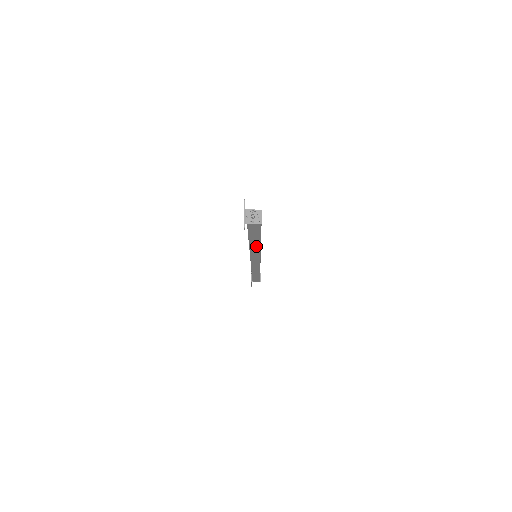
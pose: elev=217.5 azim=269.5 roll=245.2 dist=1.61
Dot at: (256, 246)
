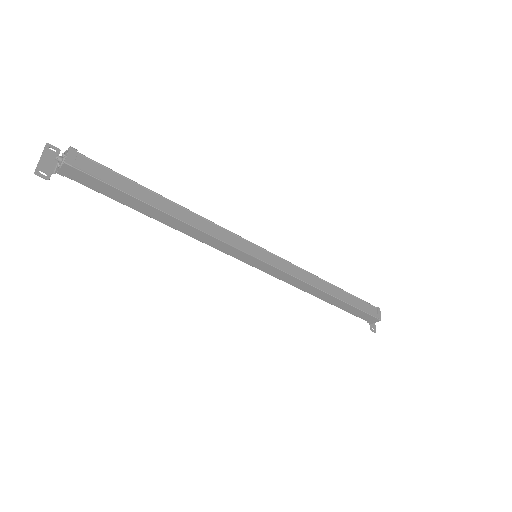
Dot at: (178, 223)
